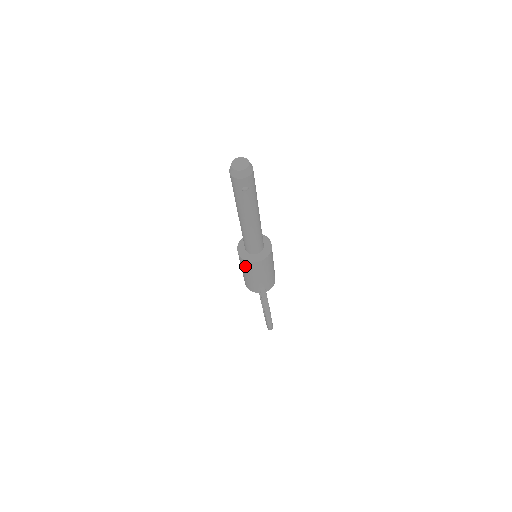
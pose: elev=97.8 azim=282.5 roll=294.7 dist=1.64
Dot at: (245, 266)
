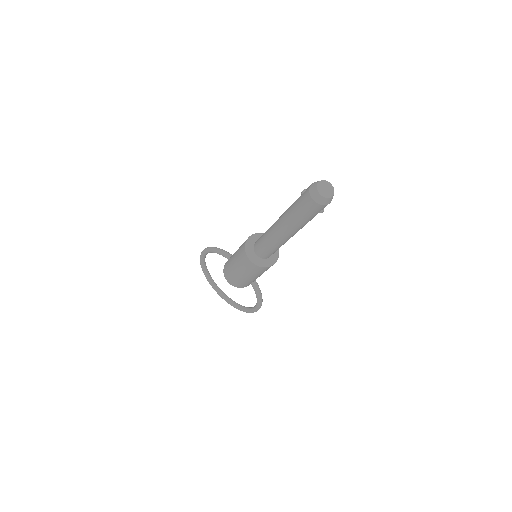
Dot at: (256, 271)
